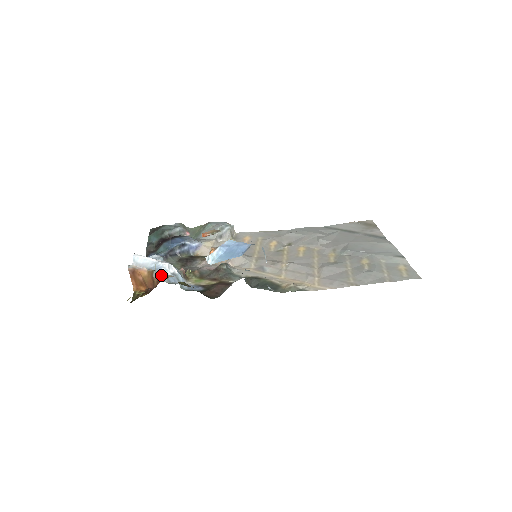
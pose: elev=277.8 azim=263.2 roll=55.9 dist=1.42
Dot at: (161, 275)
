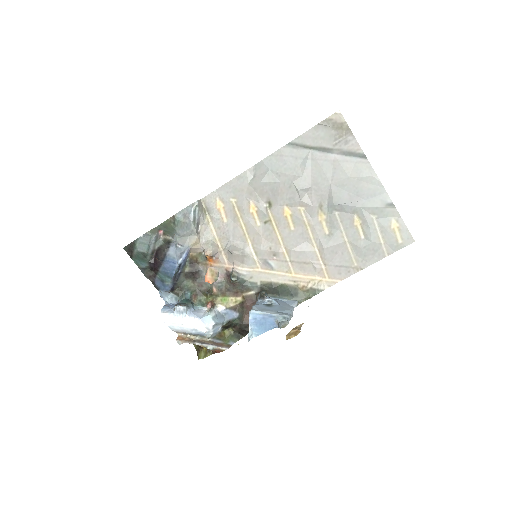
Dot at: (216, 350)
